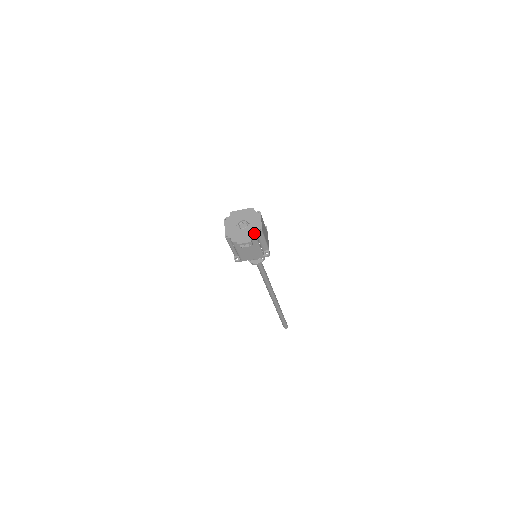
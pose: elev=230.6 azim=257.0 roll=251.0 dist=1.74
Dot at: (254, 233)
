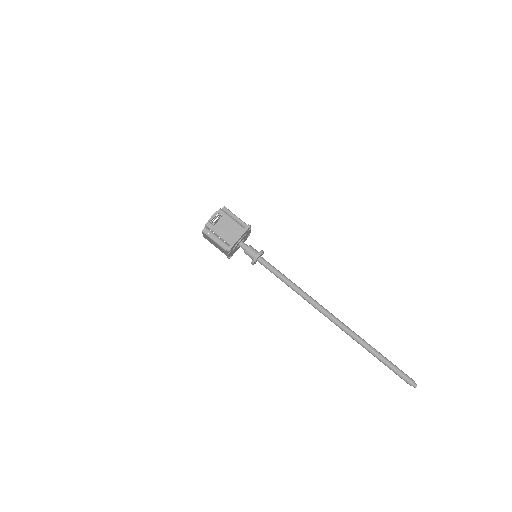
Dot at: occluded
